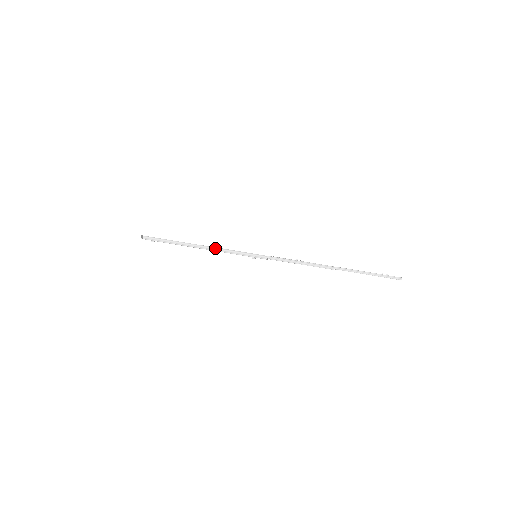
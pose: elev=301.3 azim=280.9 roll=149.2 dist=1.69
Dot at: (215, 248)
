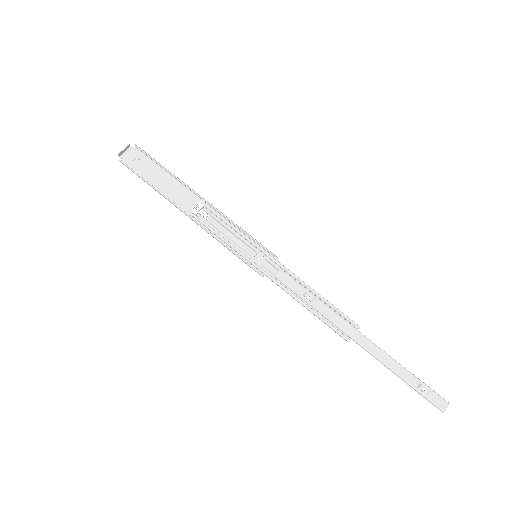
Dot at: (200, 226)
